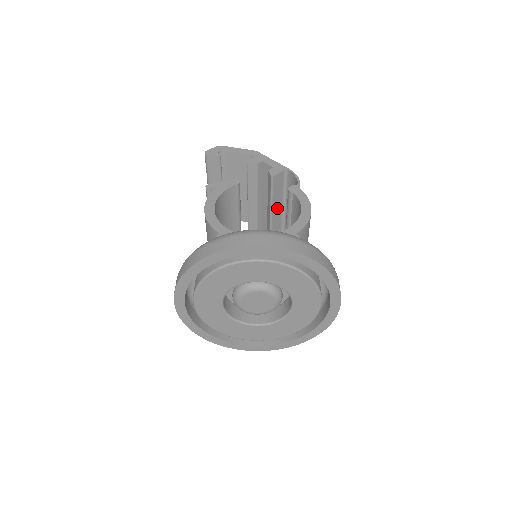
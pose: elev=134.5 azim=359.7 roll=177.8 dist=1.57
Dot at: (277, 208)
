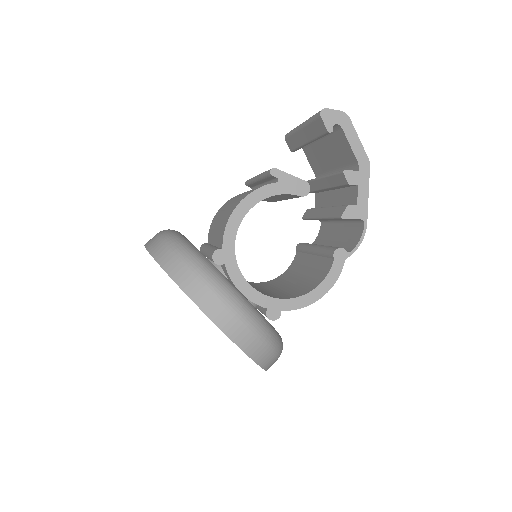
Dot at: (330, 219)
